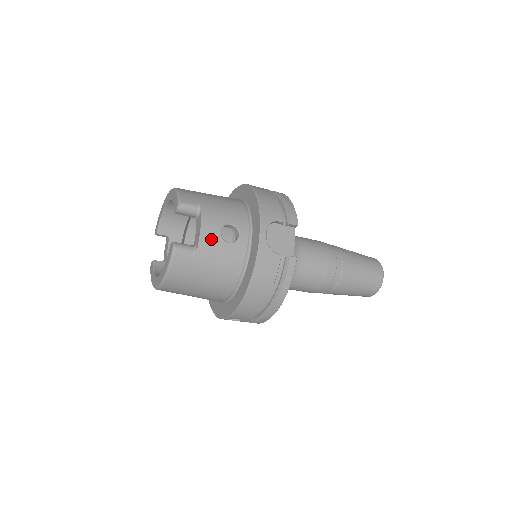
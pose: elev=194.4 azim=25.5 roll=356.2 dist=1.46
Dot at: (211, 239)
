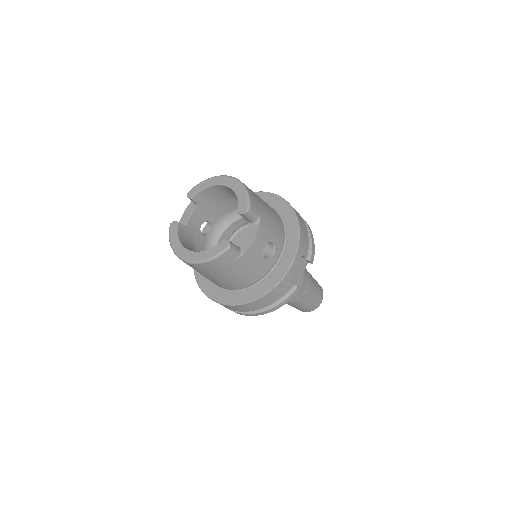
Dot at: (256, 251)
